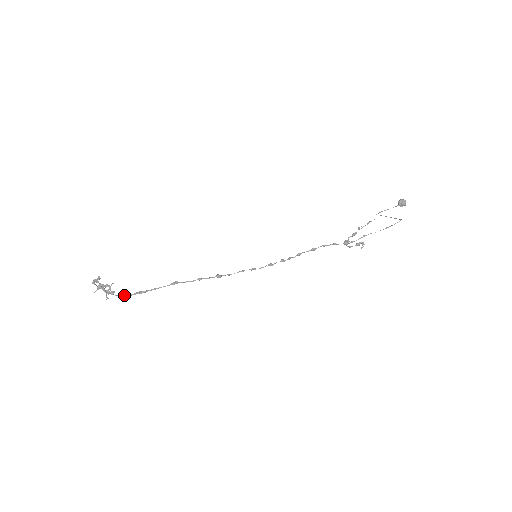
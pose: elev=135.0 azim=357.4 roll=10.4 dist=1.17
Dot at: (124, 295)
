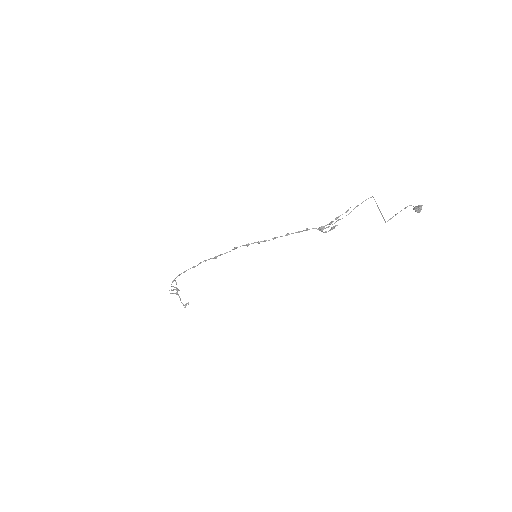
Dot at: (173, 281)
